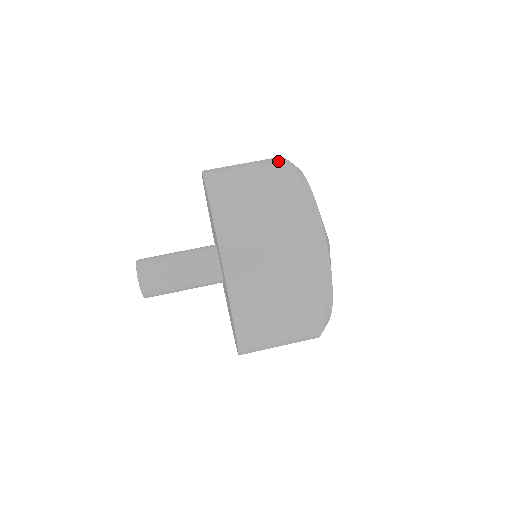
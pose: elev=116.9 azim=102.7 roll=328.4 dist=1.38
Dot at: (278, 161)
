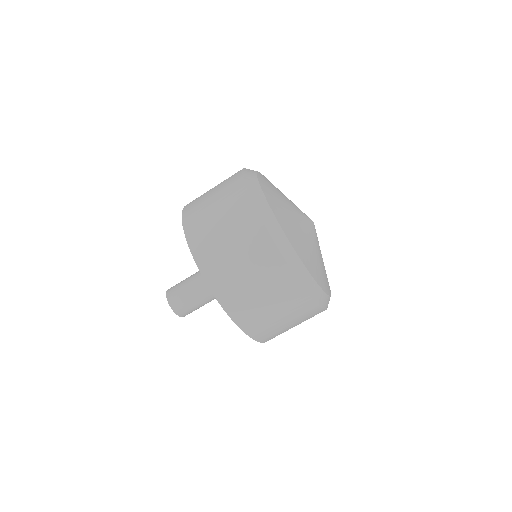
Dot at: (294, 289)
